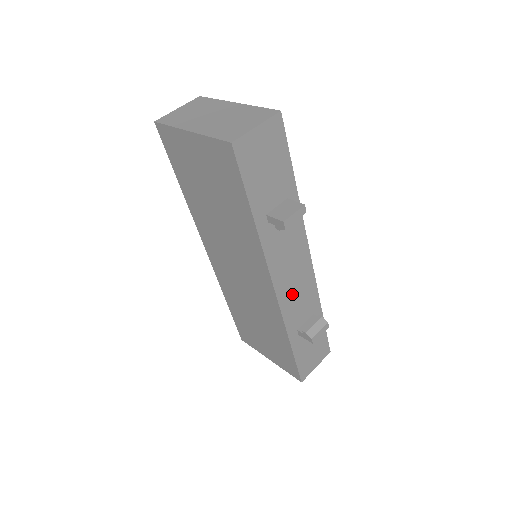
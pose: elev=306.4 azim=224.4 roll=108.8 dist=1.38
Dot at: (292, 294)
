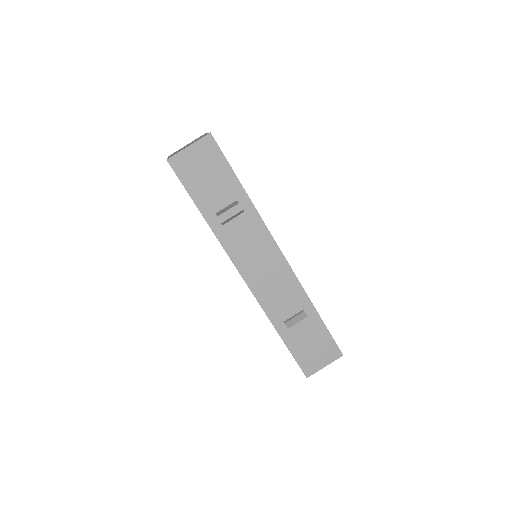
Dot at: (267, 286)
